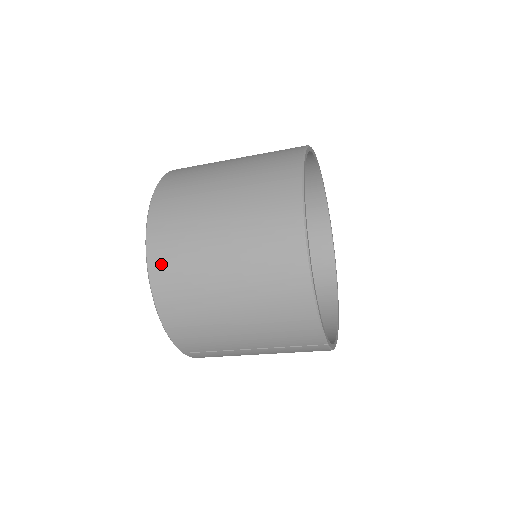
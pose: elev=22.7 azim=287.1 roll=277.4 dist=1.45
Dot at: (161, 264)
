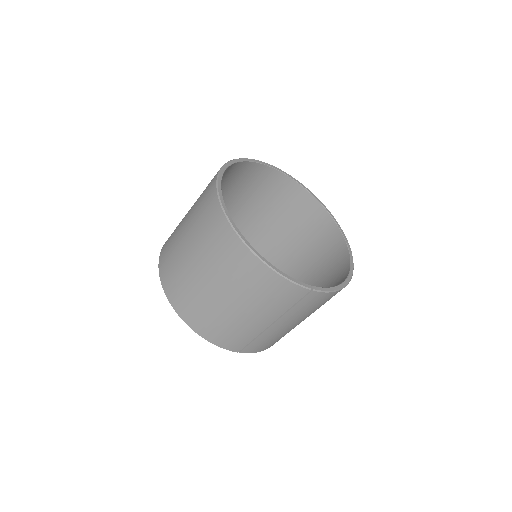
Dot at: (177, 300)
